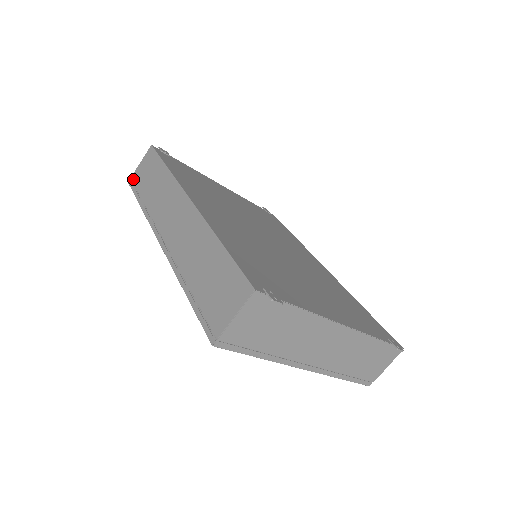
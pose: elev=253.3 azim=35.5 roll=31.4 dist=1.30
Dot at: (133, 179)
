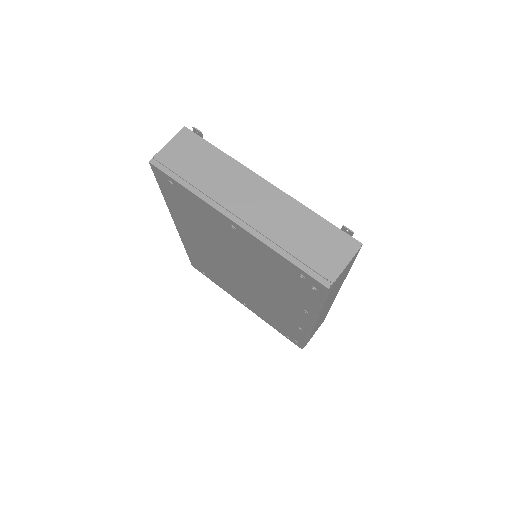
Dot at: occluded
